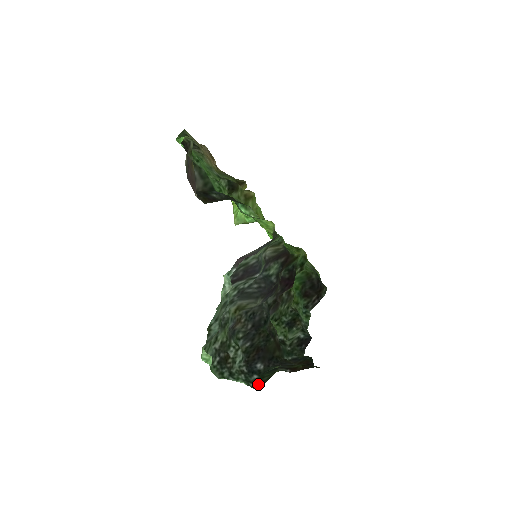
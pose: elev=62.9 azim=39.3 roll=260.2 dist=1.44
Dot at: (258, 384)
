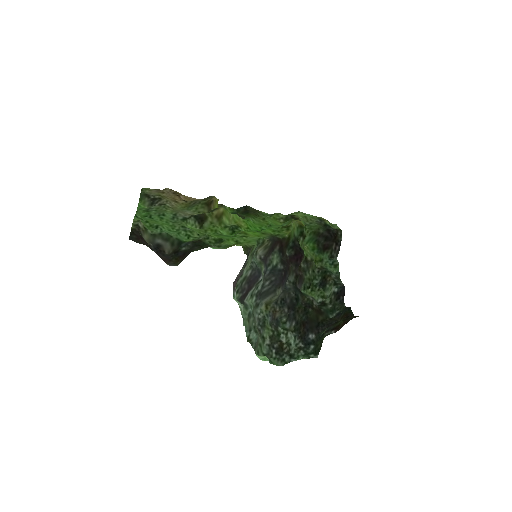
Dot at: (316, 353)
